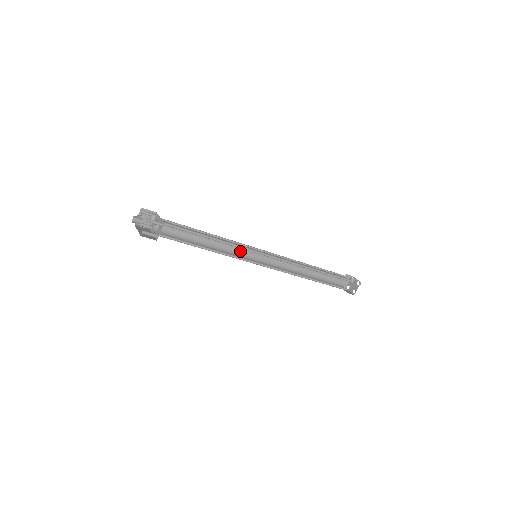
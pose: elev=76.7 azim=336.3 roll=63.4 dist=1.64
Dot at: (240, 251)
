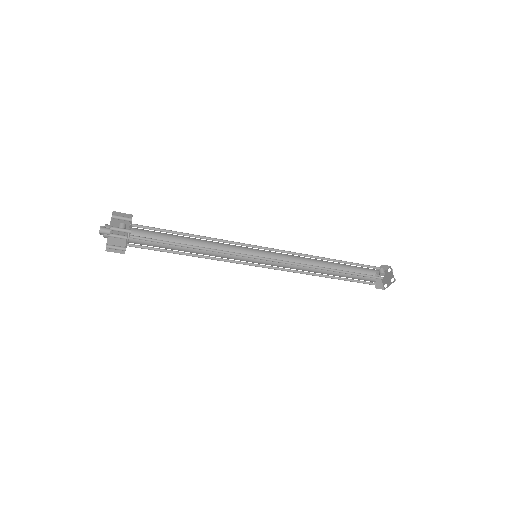
Dot at: (236, 258)
